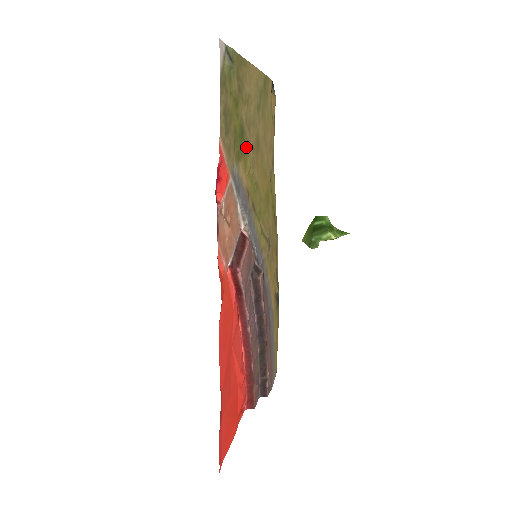
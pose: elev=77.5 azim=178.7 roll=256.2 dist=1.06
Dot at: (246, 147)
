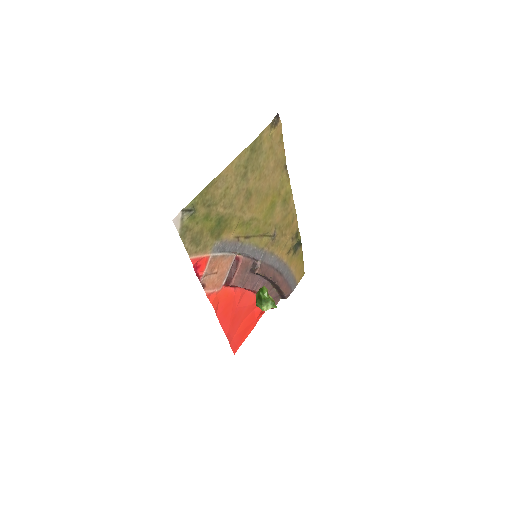
Dot at: (229, 219)
